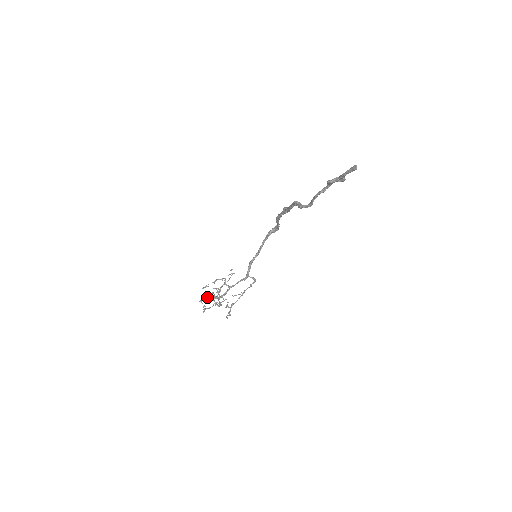
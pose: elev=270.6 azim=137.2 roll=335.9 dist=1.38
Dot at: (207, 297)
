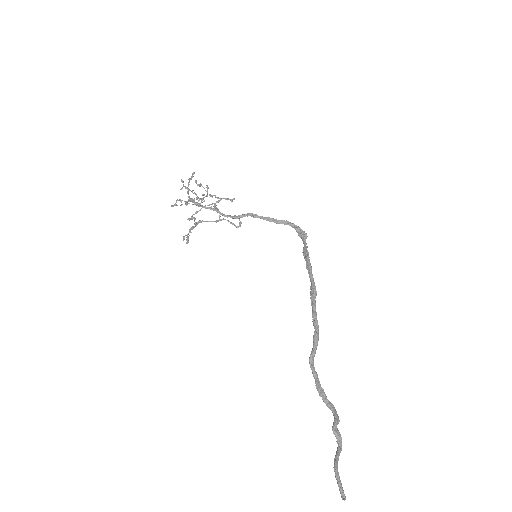
Dot at: (192, 177)
